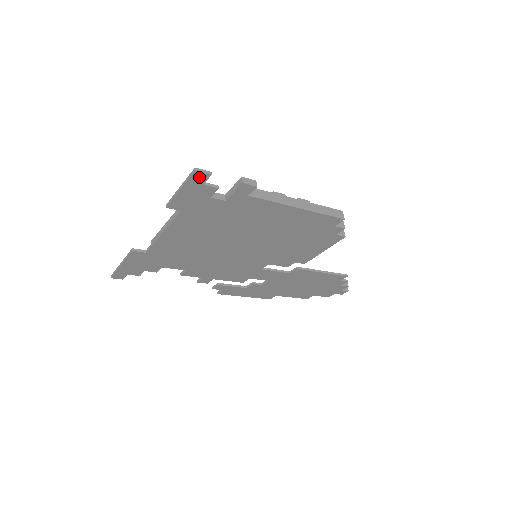
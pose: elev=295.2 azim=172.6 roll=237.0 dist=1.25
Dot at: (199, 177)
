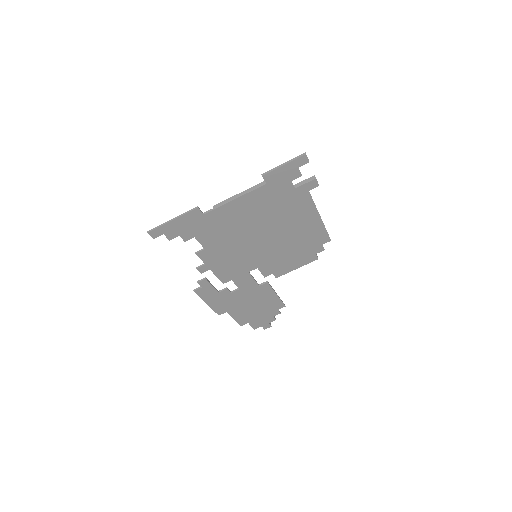
Dot at: (302, 160)
